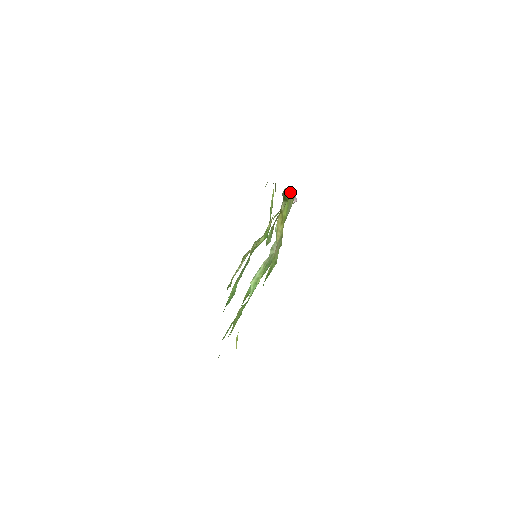
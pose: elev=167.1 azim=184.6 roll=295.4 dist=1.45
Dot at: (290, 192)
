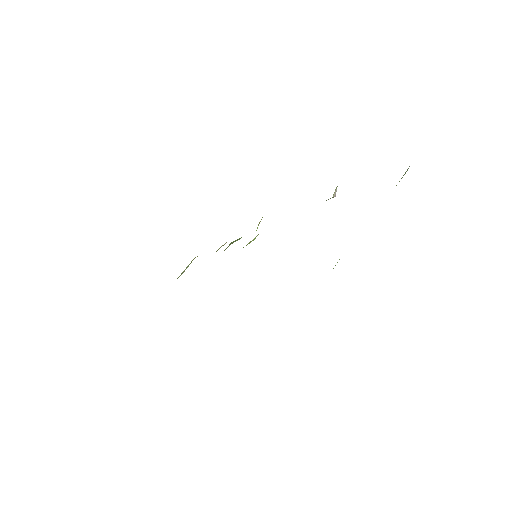
Dot at: occluded
